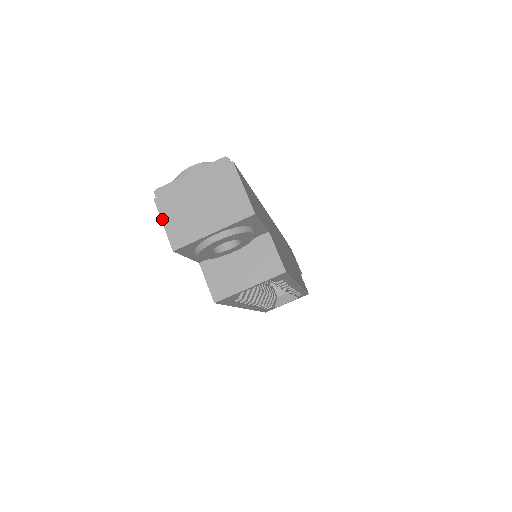
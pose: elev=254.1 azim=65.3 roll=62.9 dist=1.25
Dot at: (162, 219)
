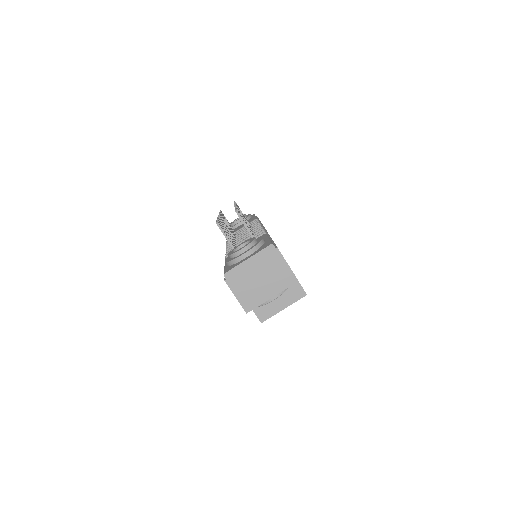
Dot at: (234, 293)
